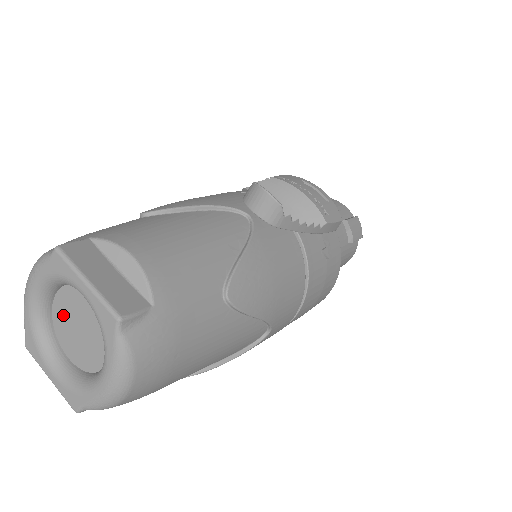
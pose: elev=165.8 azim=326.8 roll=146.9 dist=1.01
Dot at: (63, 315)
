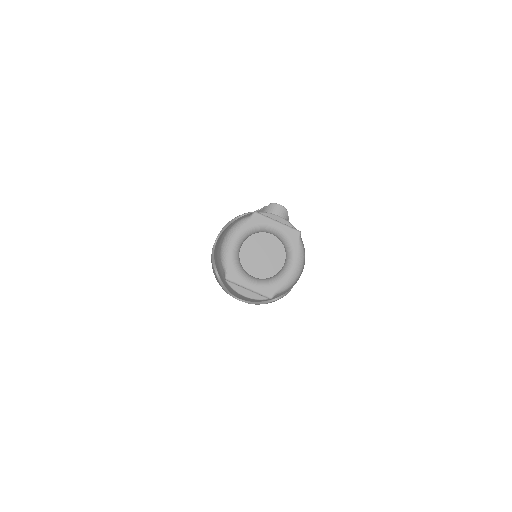
Dot at: (249, 253)
